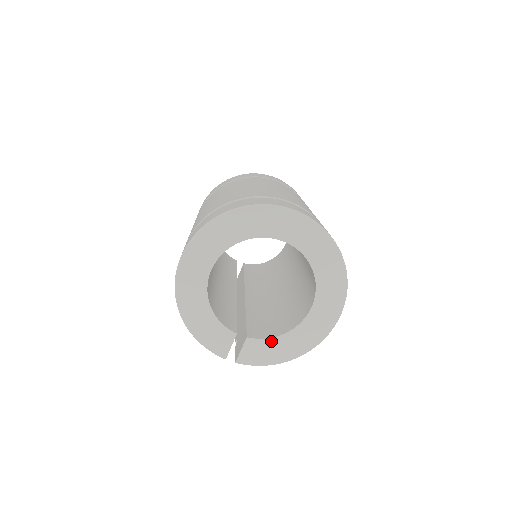
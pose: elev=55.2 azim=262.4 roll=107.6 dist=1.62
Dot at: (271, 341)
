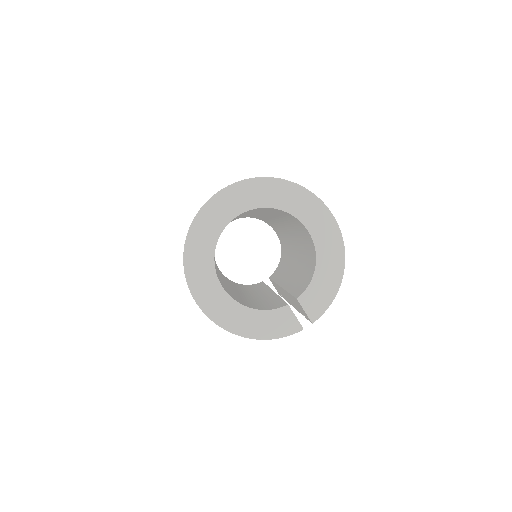
Dot at: (314, 282)
